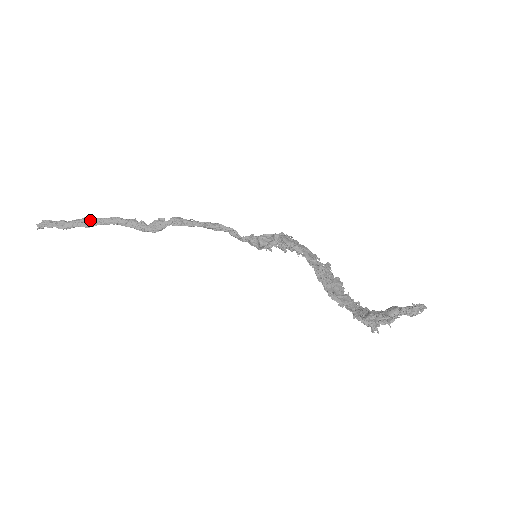
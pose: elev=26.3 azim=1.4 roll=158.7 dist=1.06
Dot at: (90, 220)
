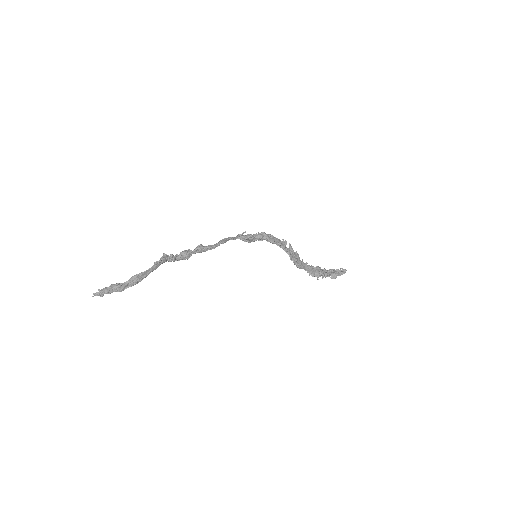
Dot at: (142, 275)
